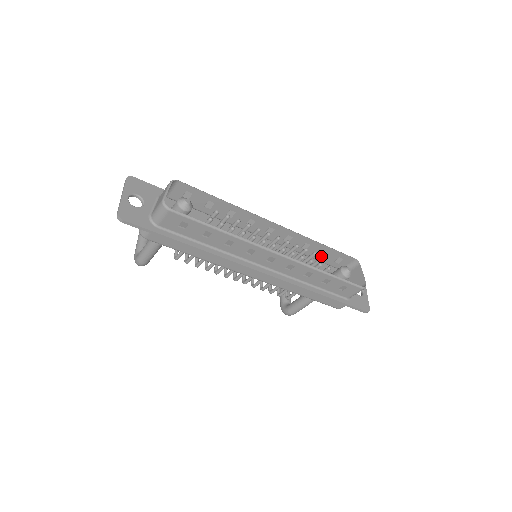
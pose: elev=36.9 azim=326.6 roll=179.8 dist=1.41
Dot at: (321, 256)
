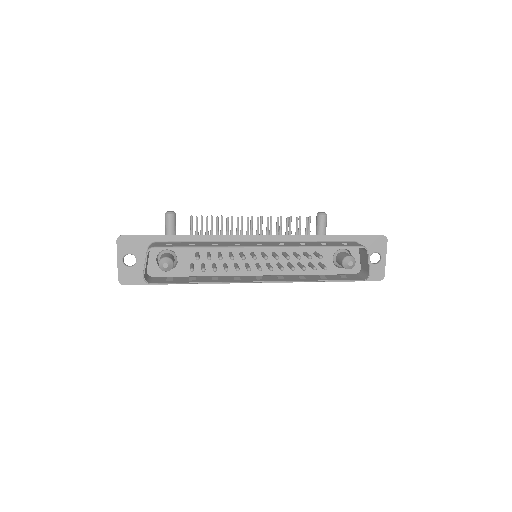
Dot at: (318, 256)
